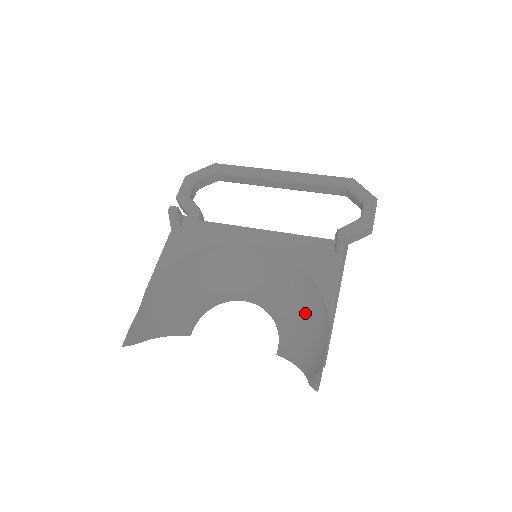
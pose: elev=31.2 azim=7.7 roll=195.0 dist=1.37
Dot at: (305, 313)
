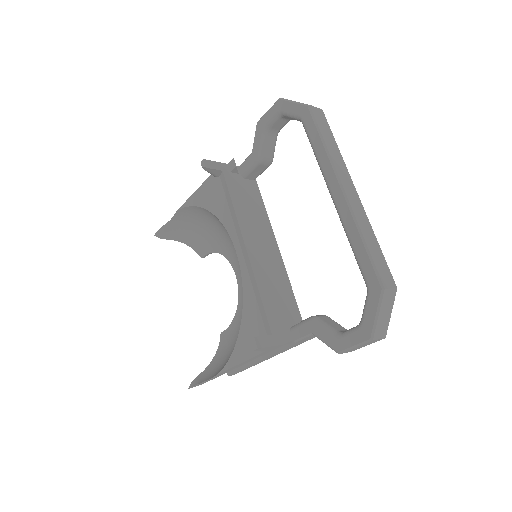
Dot at: occluded
